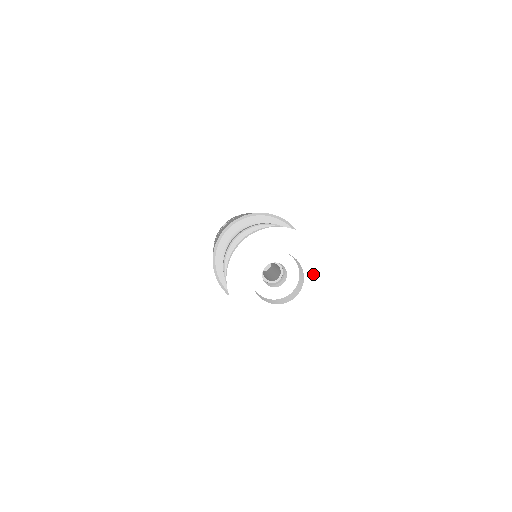
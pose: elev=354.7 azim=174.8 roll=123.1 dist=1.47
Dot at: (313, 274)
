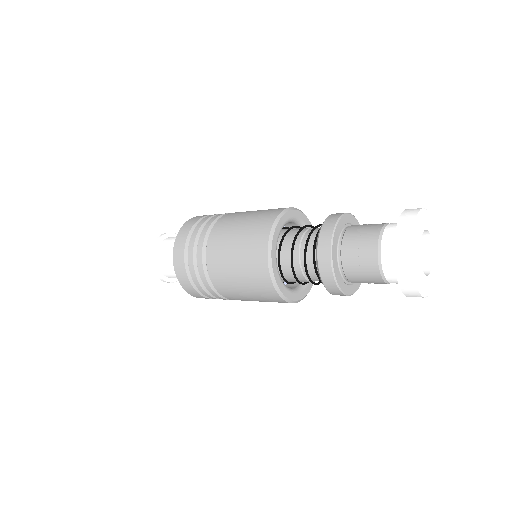
Dot at: (435, 259)
